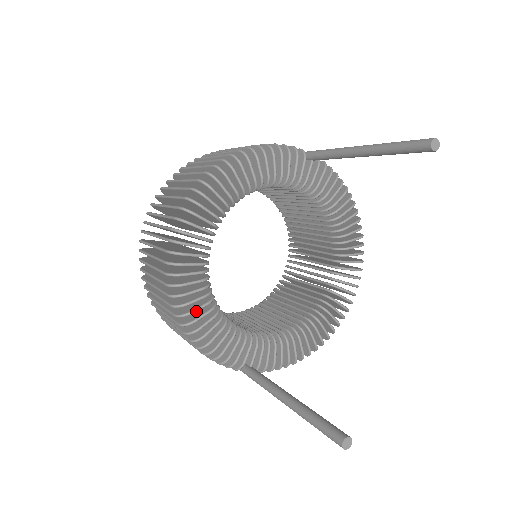
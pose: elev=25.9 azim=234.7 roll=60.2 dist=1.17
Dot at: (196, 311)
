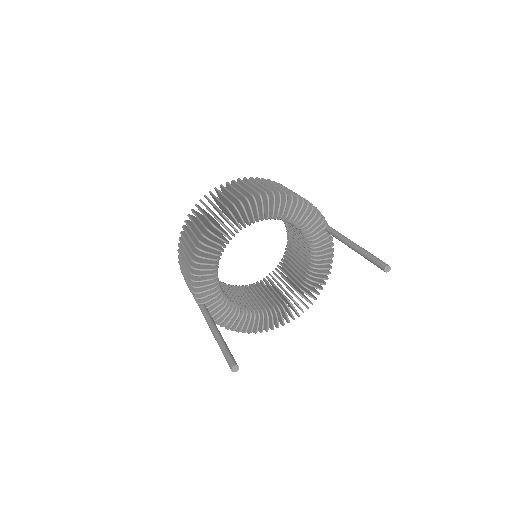
Dot at: (207, 254)
